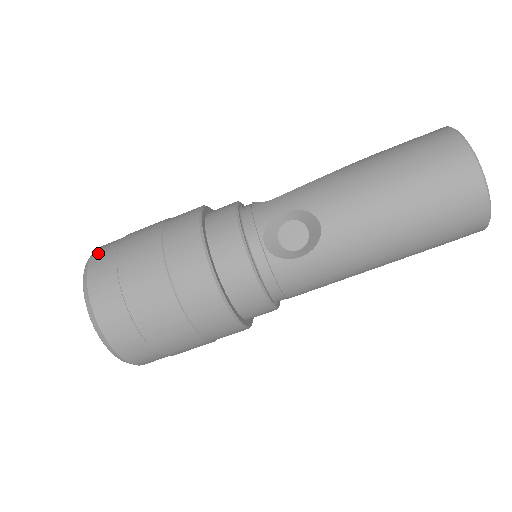
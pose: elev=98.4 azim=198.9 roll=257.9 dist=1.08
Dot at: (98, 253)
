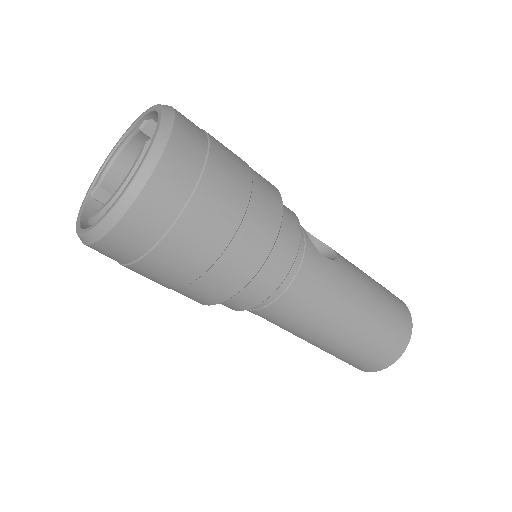
Dot at: occluded
